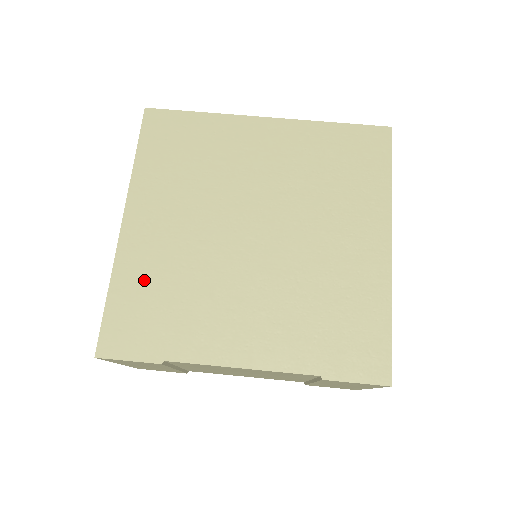
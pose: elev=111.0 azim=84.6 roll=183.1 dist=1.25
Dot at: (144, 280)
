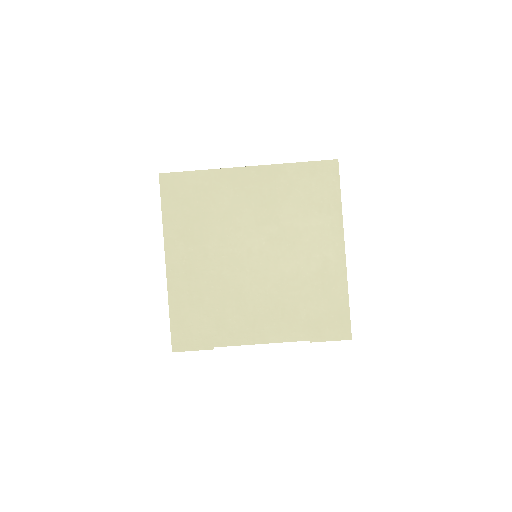
Dot at: (190, 300)
